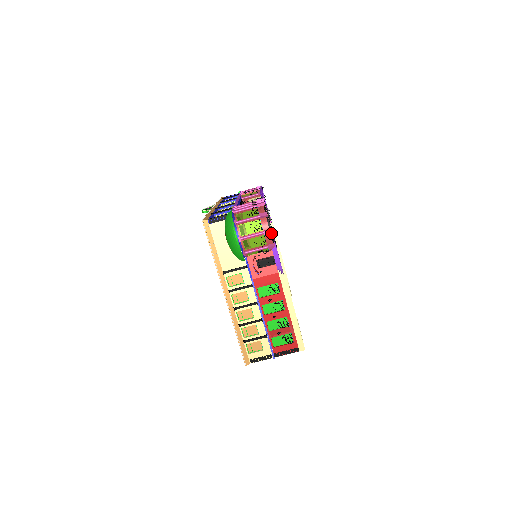
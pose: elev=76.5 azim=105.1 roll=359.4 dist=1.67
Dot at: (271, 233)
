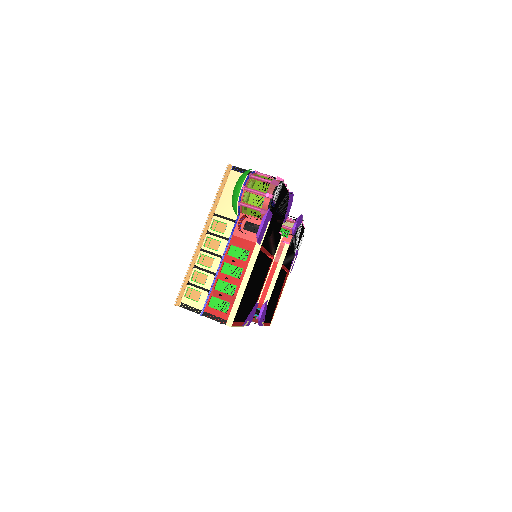
Dot at: (271, 199)
